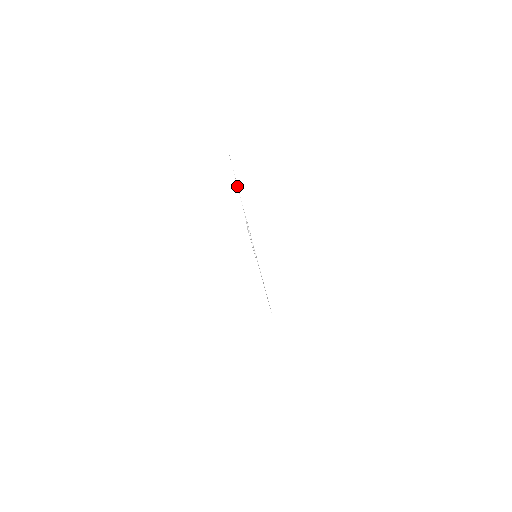
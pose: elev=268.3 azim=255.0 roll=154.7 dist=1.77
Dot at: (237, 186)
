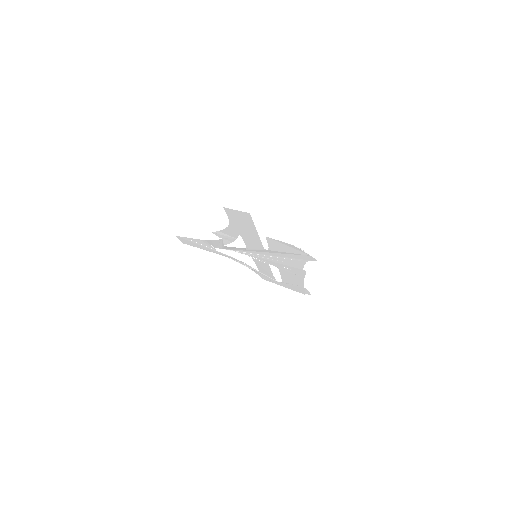
Dot at: (207, 248)
